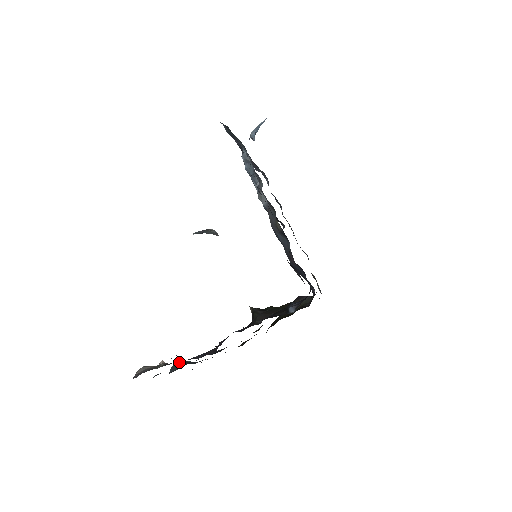
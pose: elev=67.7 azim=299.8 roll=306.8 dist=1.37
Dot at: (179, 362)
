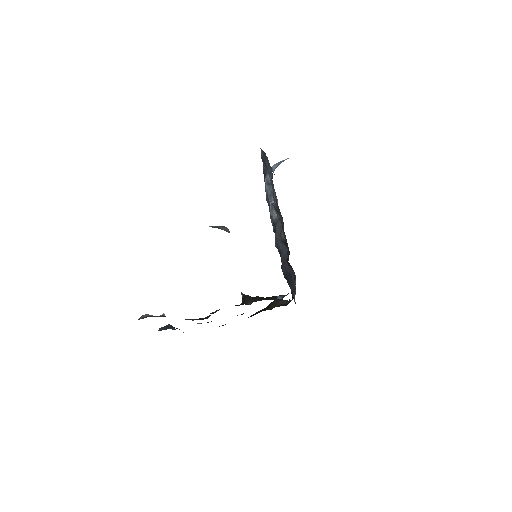
Dot at: (168, 325)
